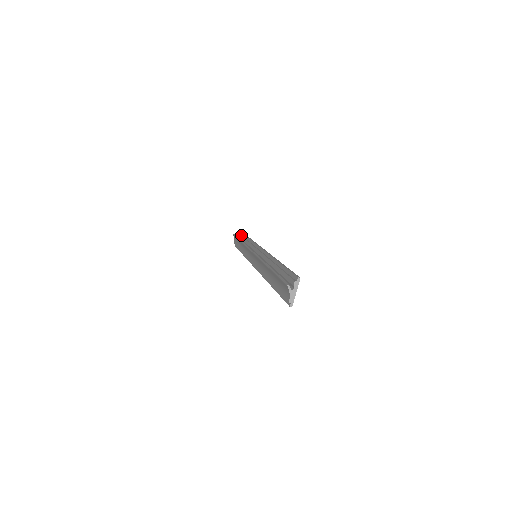
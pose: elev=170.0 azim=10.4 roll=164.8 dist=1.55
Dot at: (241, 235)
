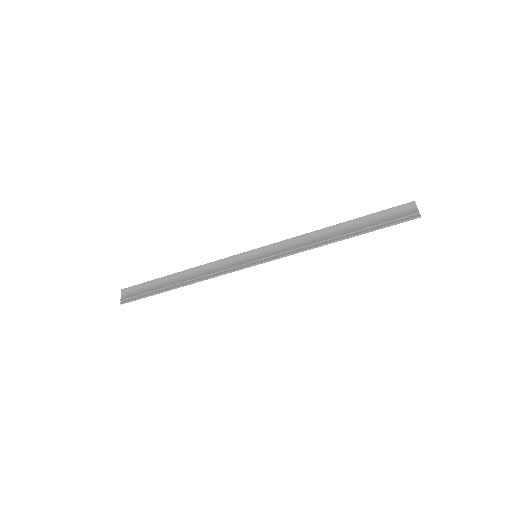
Dot at: occluded
